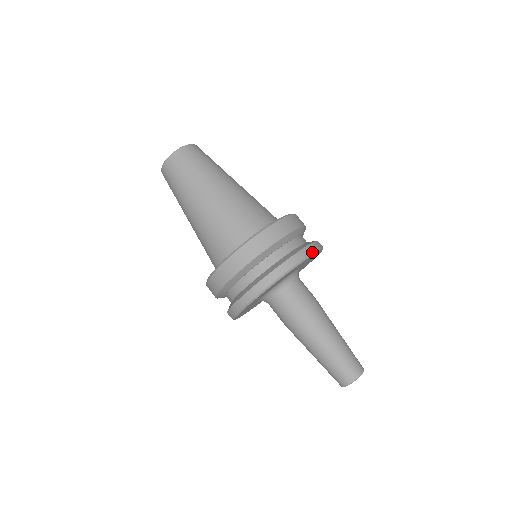
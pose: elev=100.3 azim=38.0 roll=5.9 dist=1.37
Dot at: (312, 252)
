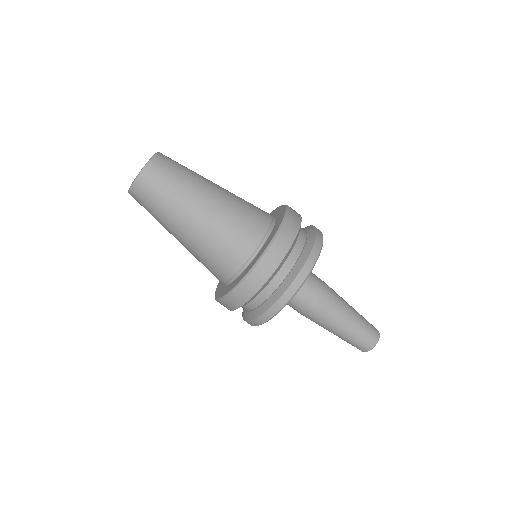
Dot at: (320, 249)
